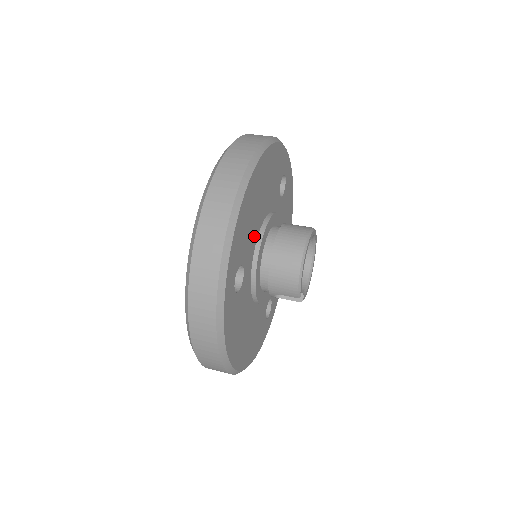
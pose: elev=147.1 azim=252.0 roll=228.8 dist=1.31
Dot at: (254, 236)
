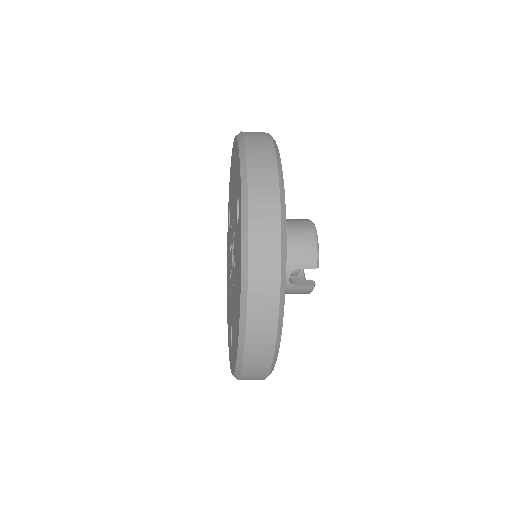
Dot at: occluded
